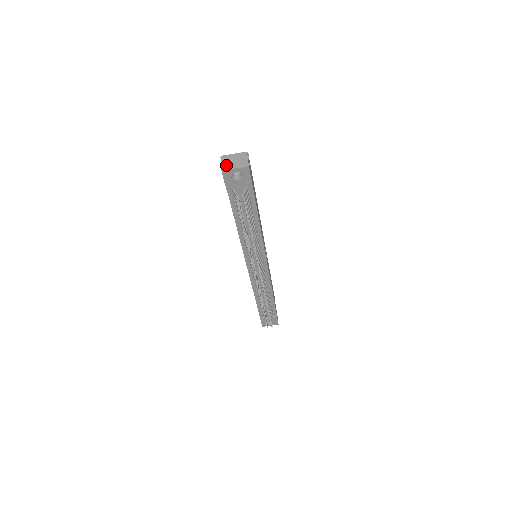
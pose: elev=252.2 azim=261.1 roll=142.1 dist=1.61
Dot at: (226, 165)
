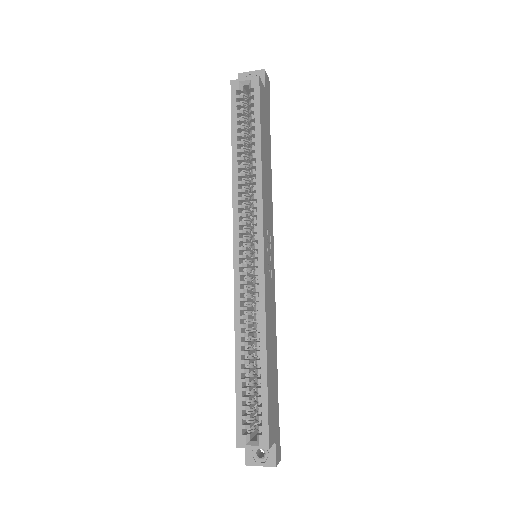
Dot at: occluded
